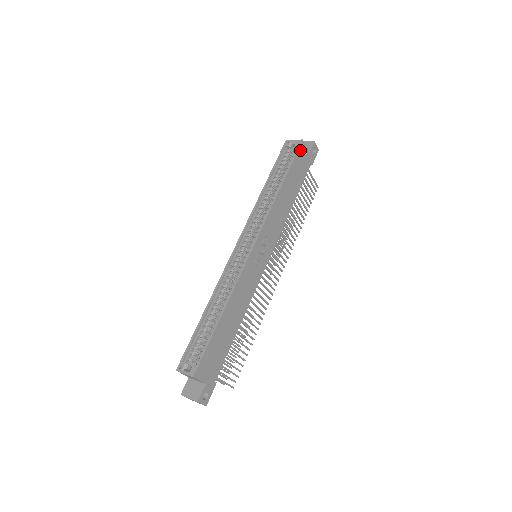
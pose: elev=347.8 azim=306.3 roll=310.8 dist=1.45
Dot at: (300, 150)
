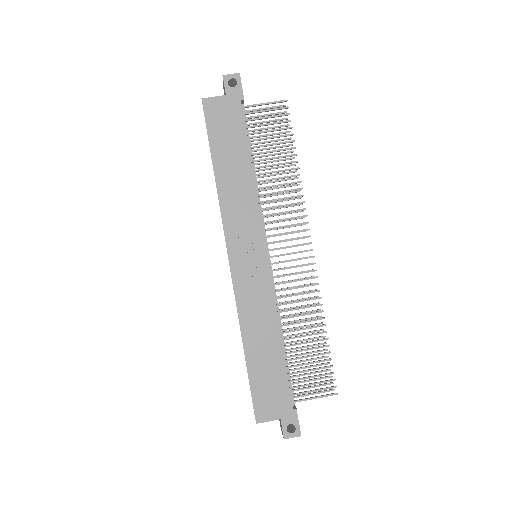
Dot at: (208, 112)
